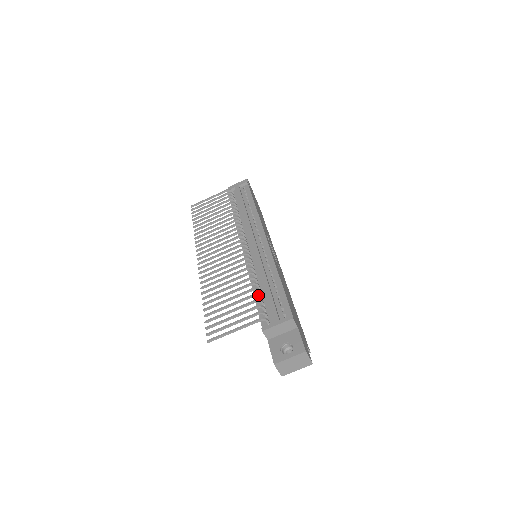
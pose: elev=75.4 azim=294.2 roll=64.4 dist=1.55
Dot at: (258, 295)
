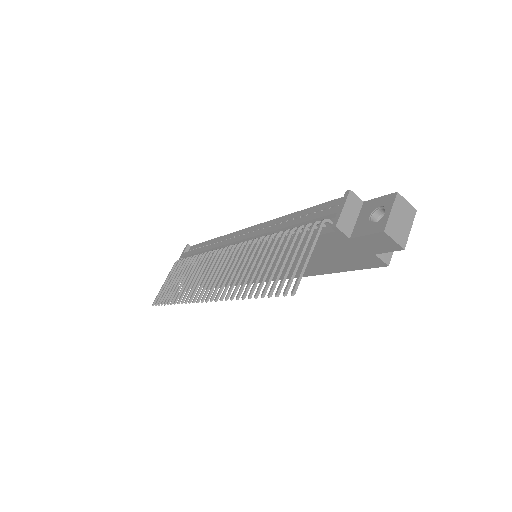
Dot at: (294, 229)
